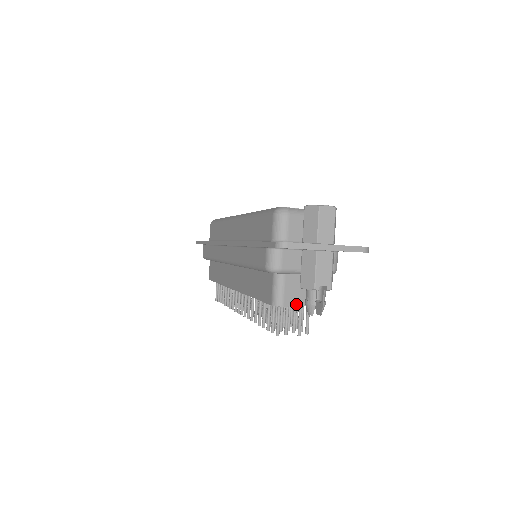
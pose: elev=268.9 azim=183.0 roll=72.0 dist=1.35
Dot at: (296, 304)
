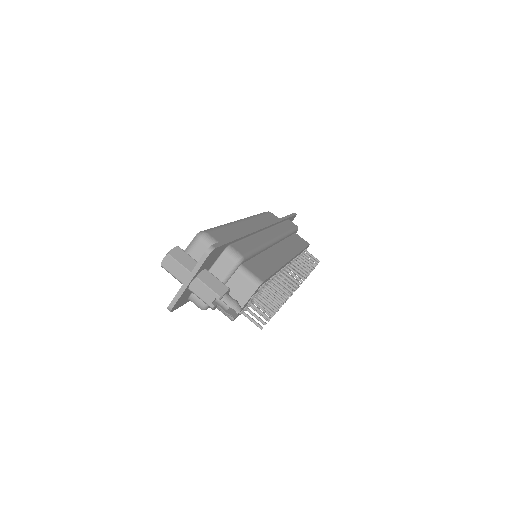
Dot at: (241, 307)
